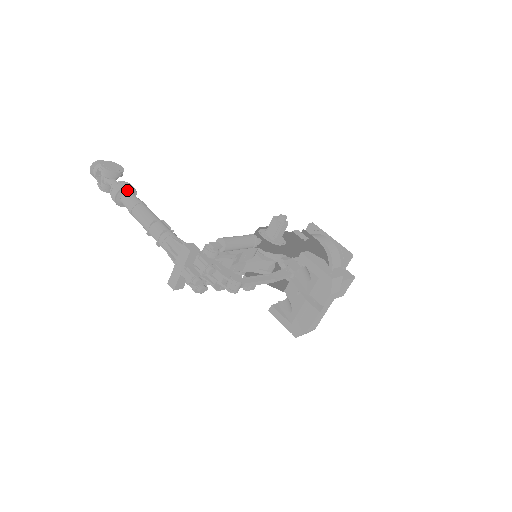
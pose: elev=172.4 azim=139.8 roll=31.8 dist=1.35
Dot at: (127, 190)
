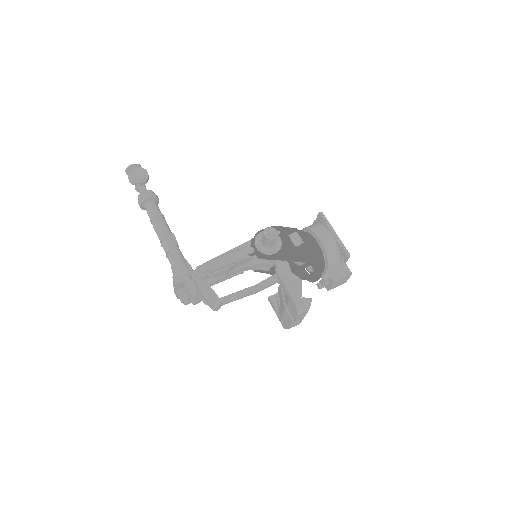
Dot at: (148, 201)
